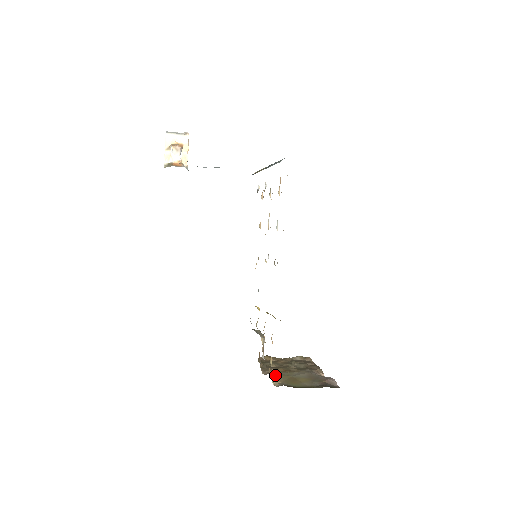
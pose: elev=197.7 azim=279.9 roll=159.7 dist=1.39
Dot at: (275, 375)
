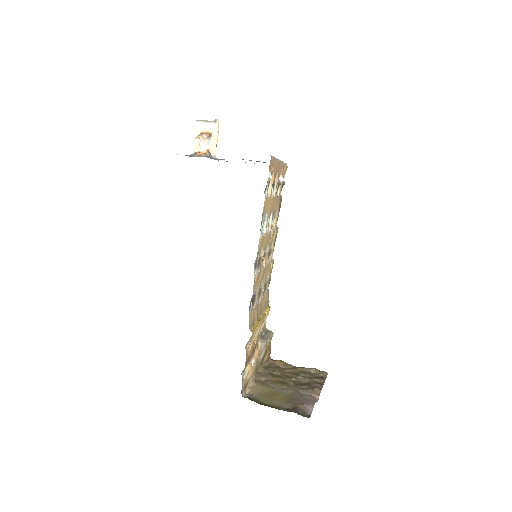
Dot at: (256, 384)
